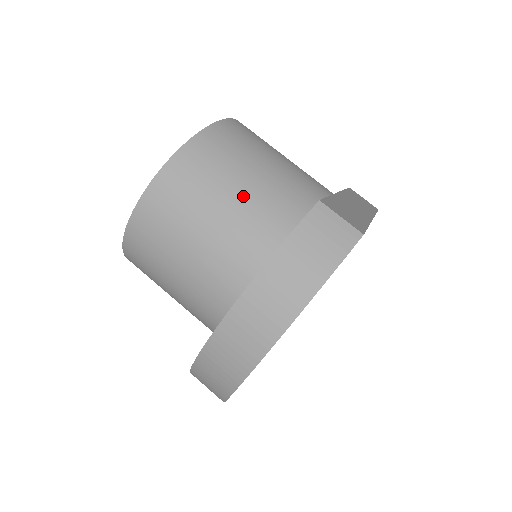
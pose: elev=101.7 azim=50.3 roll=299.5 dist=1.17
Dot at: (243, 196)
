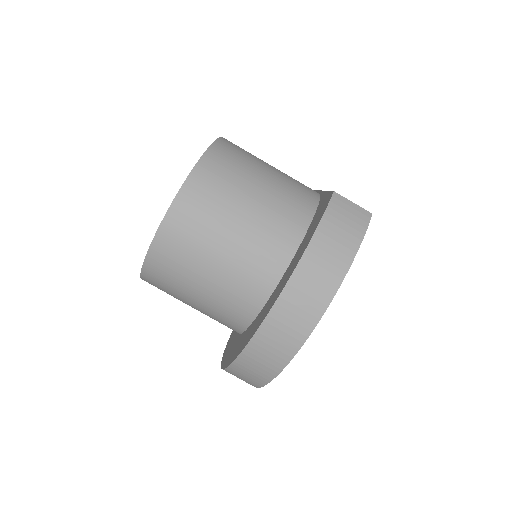
Dot at: (260, 198)
